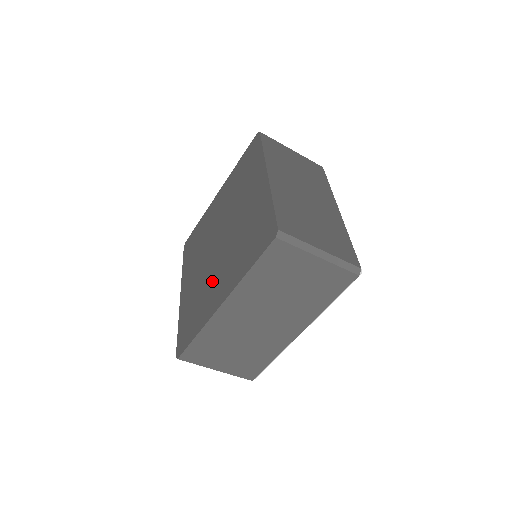
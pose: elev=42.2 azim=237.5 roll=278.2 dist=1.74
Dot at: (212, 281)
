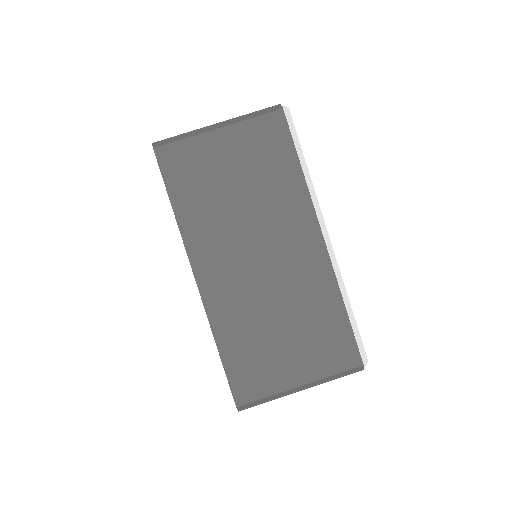
Dot at: occluded
